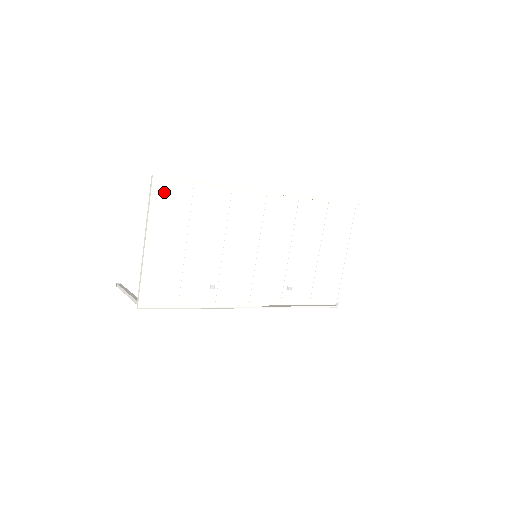
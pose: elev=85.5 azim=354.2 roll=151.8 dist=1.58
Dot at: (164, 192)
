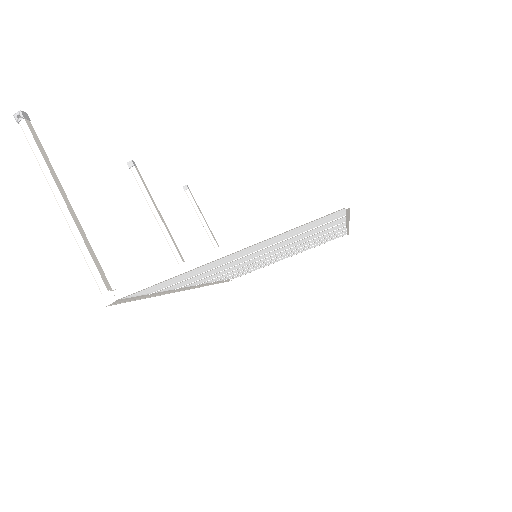
Dot at: (321, 219)
